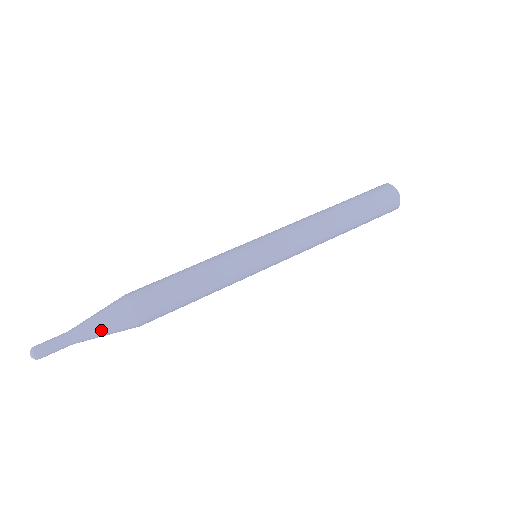
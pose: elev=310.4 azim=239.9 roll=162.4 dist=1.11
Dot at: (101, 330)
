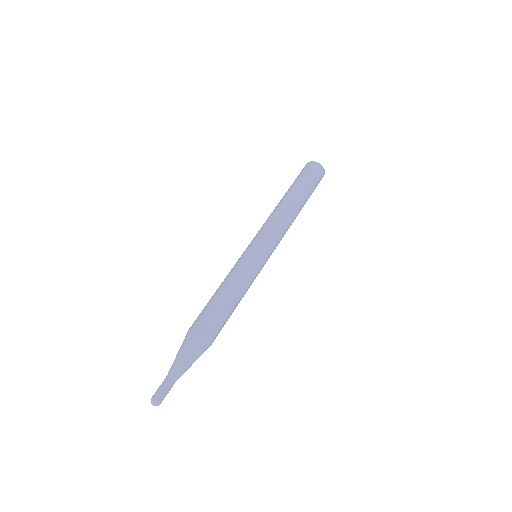
Dot at: (192, 362)
